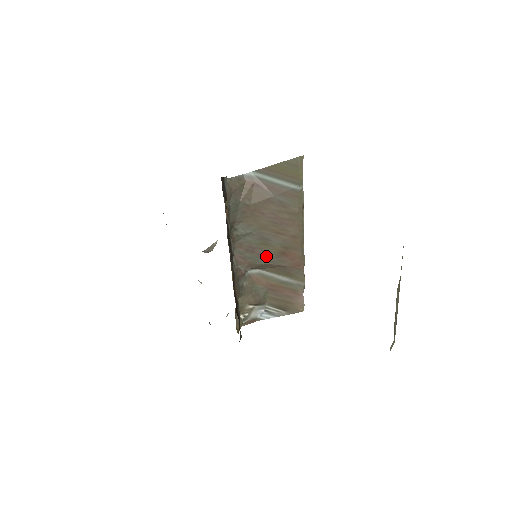
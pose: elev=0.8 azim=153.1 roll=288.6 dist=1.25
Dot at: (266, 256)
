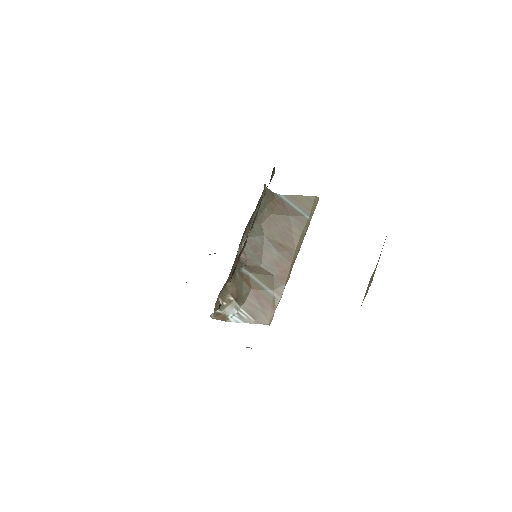
Dot at: (263, 260)
